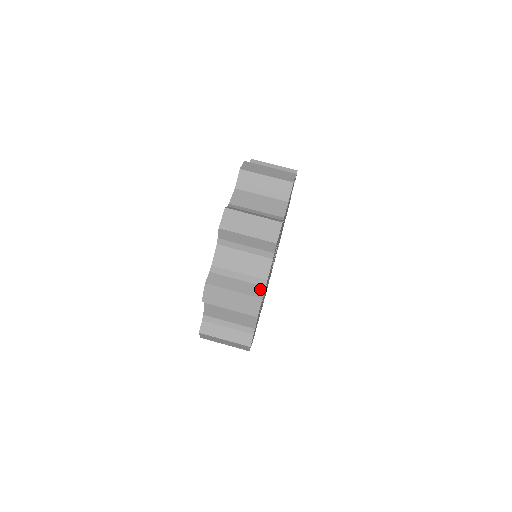
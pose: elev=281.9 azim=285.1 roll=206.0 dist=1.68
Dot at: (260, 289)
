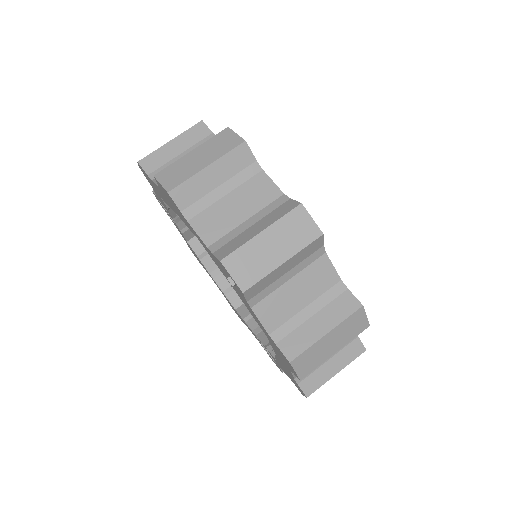
Dot at: (347, 298)
